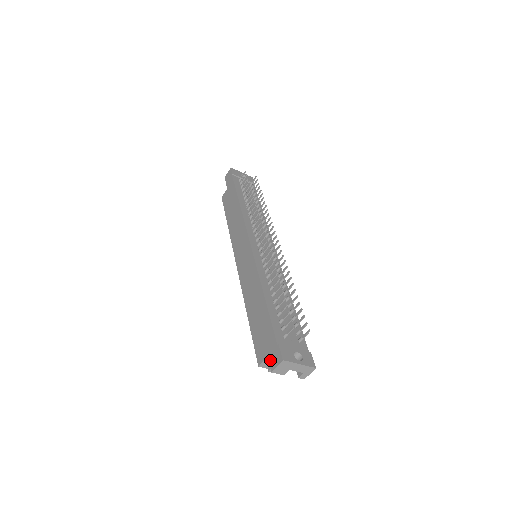
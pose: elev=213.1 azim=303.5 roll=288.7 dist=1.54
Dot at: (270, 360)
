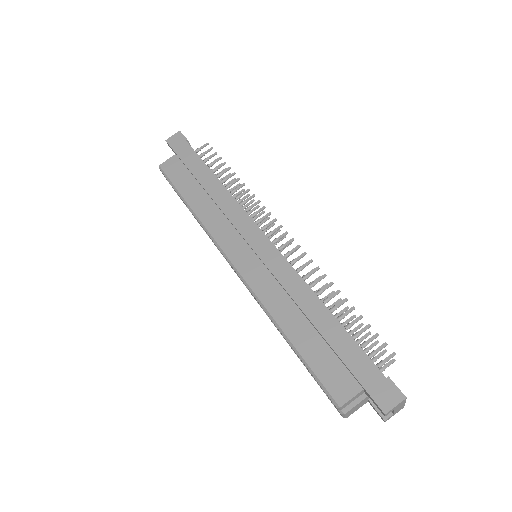
Dot at: (376, 398)
